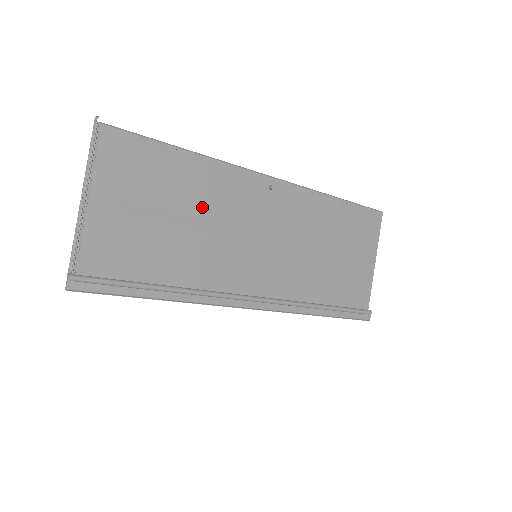
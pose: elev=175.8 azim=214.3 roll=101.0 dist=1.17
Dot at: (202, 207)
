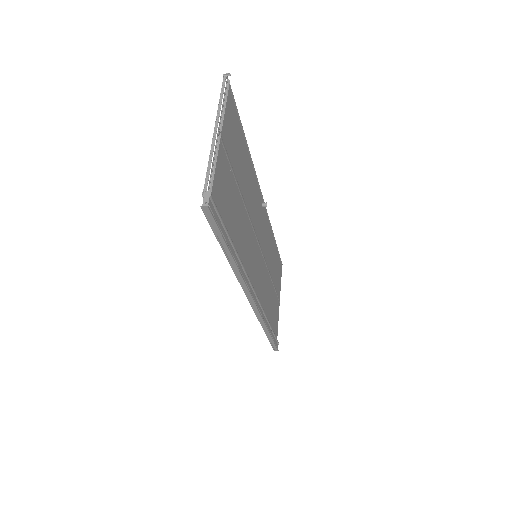
Dot at: (247, 193)
